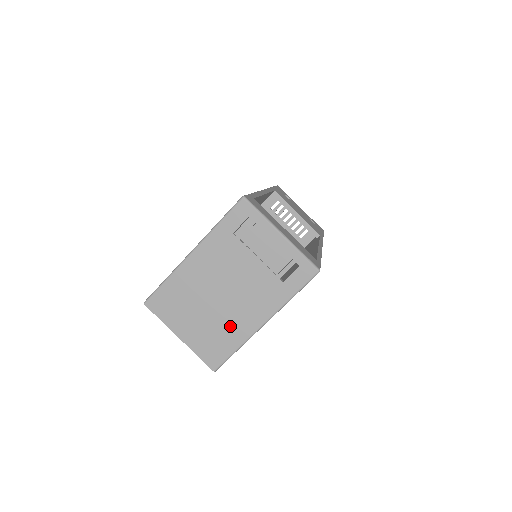
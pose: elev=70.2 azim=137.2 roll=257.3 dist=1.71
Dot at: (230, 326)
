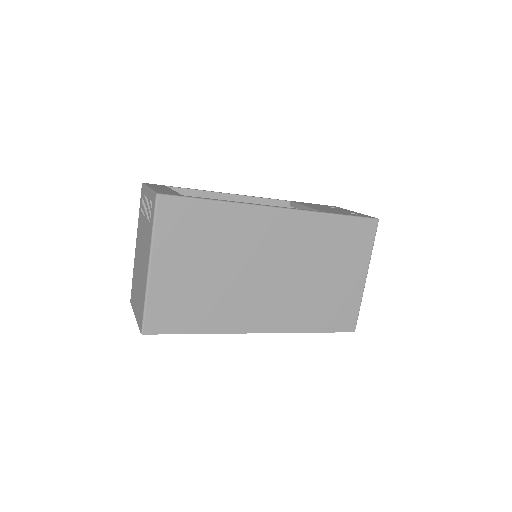
Dot at: (143, 285)
